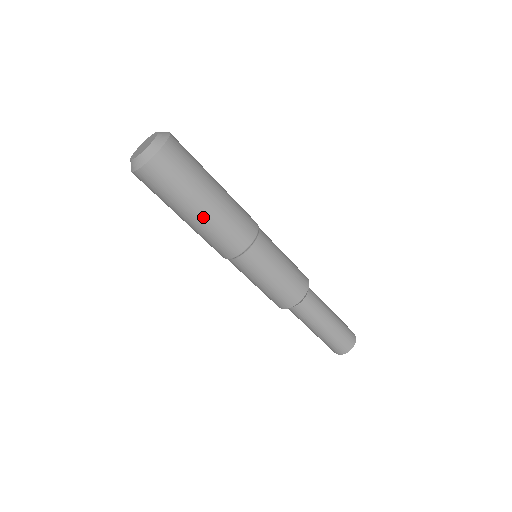
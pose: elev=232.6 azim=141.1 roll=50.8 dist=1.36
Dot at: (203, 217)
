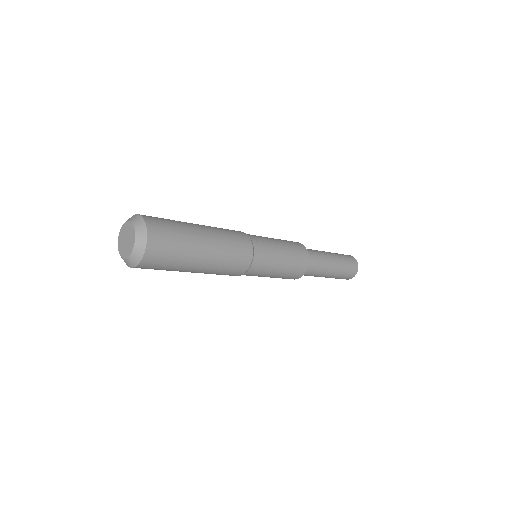
Dot at: (204, 269)
